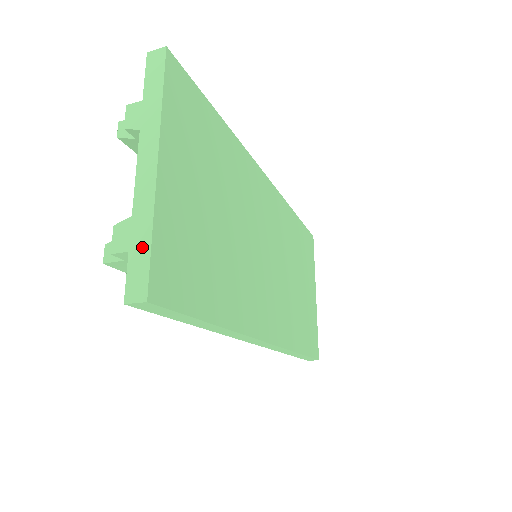
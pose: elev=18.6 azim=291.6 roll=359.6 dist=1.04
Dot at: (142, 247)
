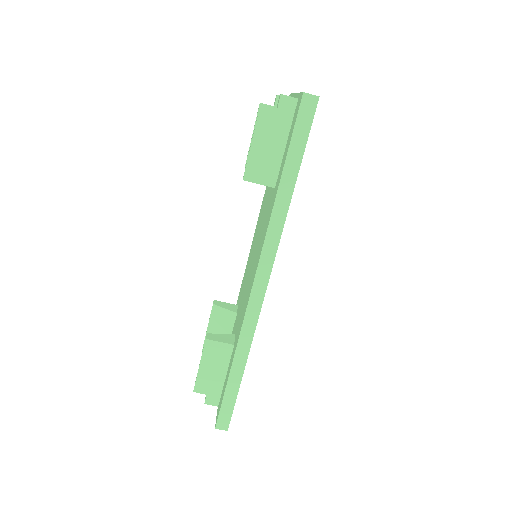
Dot at: occluded
